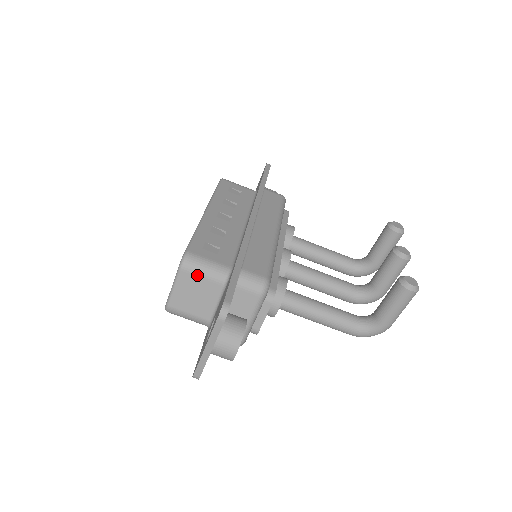
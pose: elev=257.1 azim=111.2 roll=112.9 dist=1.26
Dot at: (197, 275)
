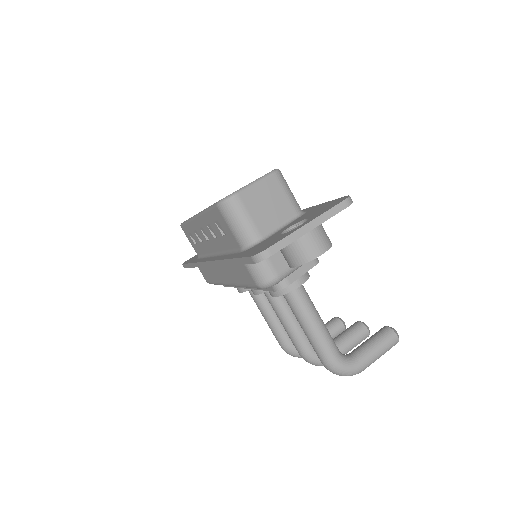
Dot at: (283, 189)
